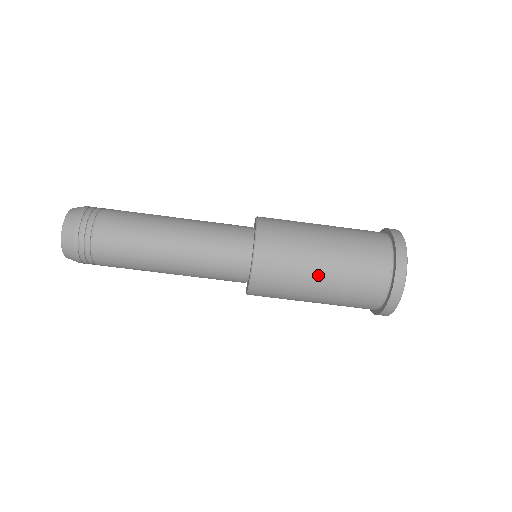
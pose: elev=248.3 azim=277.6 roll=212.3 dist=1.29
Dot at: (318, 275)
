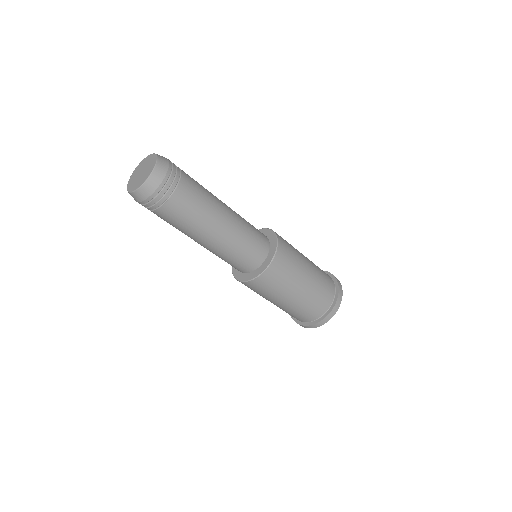
Dot at: (301, 286)
